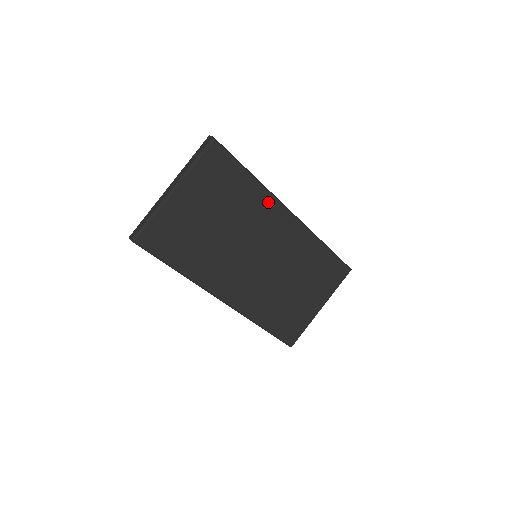
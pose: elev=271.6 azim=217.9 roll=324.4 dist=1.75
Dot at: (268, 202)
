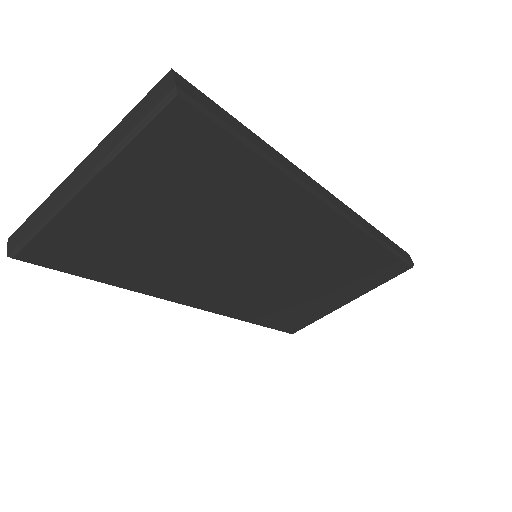
Dot at: (292, 197)
